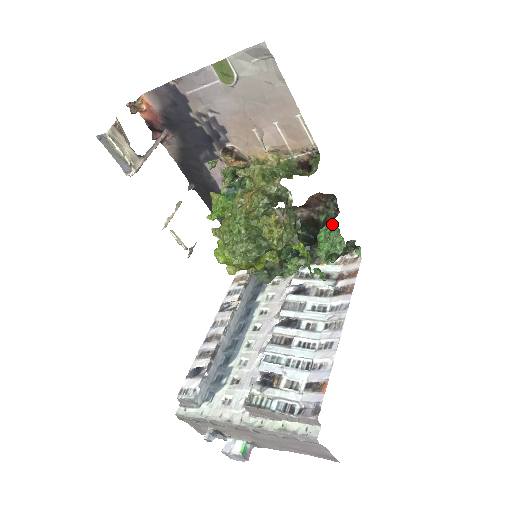
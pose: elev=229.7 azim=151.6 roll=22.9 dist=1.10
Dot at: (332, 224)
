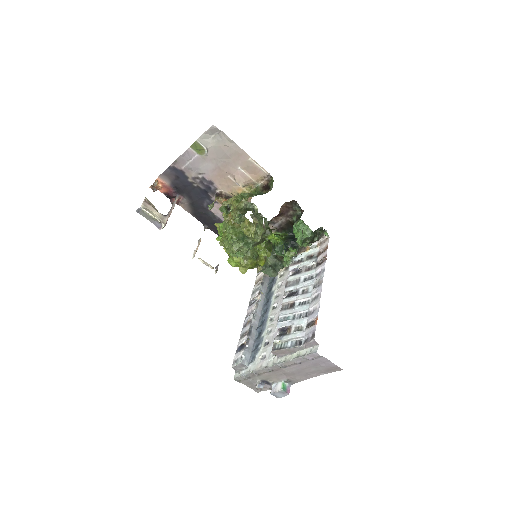
Dot at: (299, 220)
